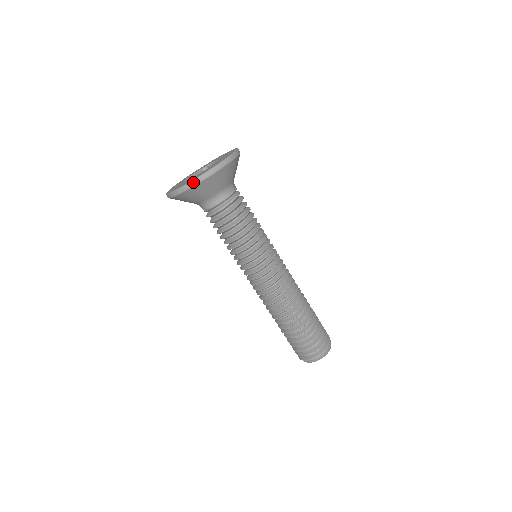
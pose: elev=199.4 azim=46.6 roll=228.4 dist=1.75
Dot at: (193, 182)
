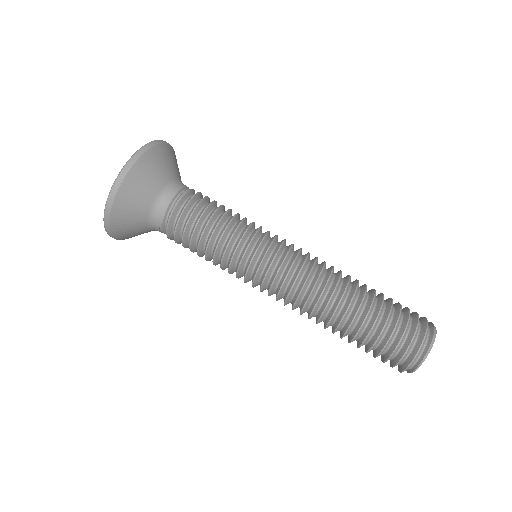
Dot at: (107, 202)
